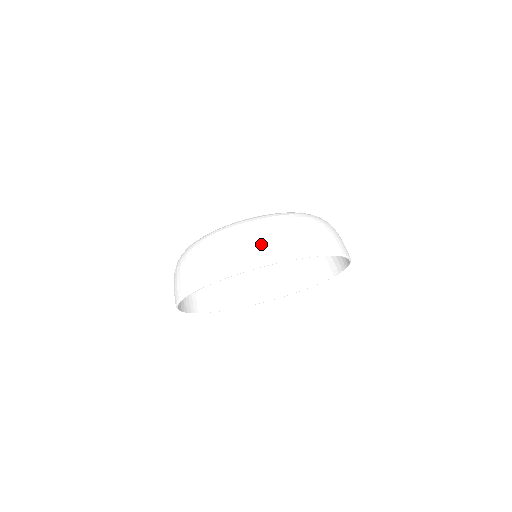
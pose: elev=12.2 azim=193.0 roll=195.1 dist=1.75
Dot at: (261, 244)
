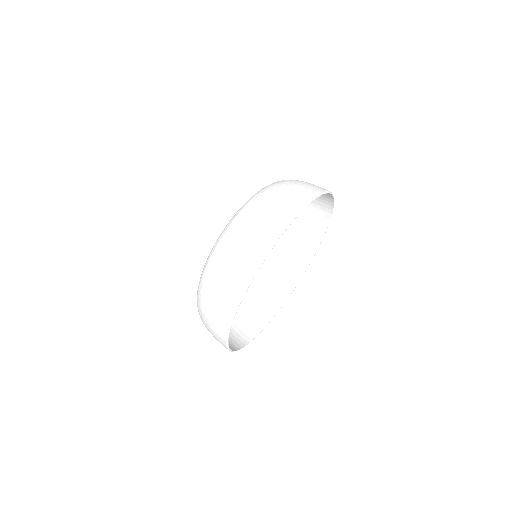
Dot at: (286, 197)
